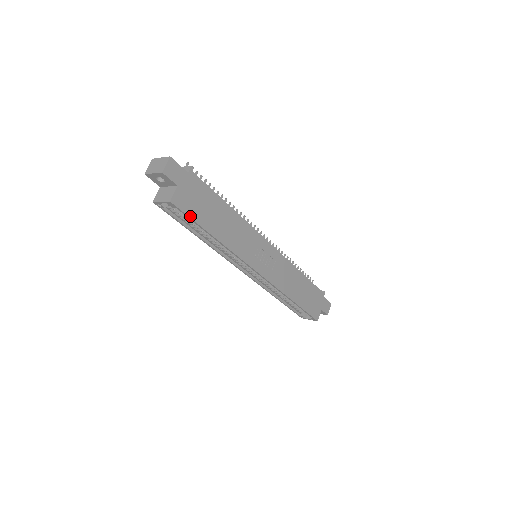
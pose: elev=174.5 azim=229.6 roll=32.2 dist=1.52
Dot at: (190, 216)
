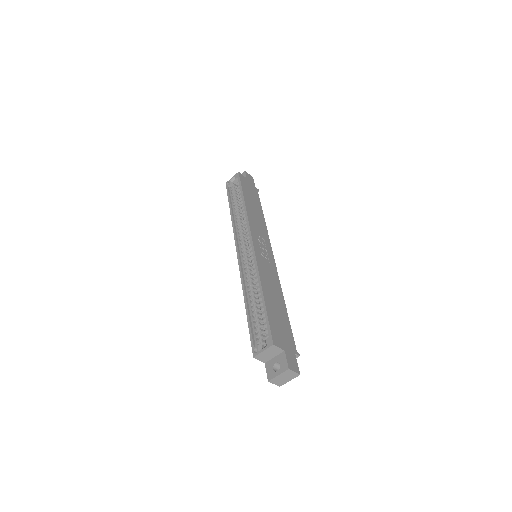
Dot at: (241, 183)
